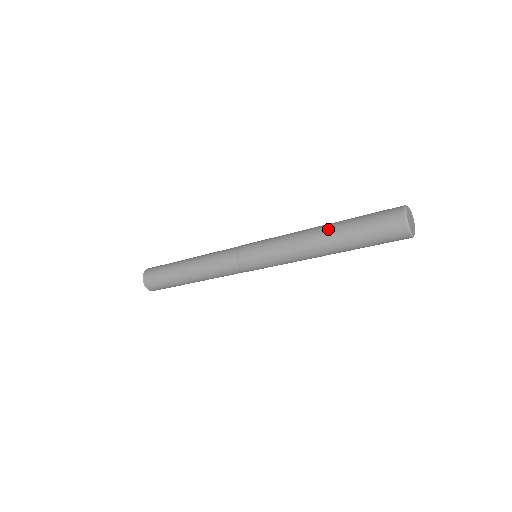
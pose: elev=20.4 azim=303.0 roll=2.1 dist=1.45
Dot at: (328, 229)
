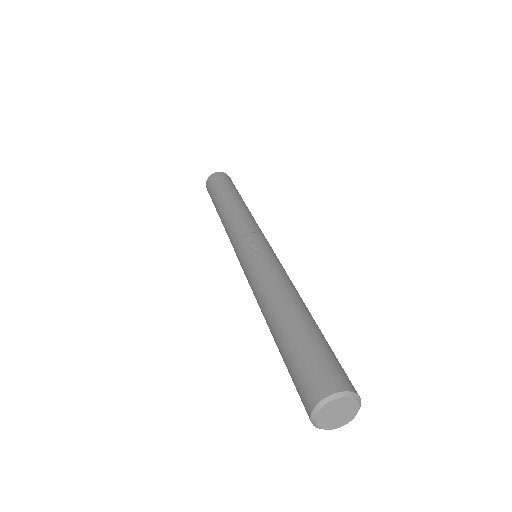
Dot at: (270, 329)
